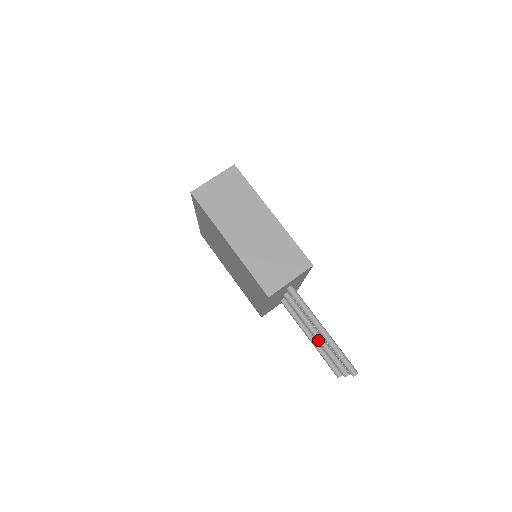
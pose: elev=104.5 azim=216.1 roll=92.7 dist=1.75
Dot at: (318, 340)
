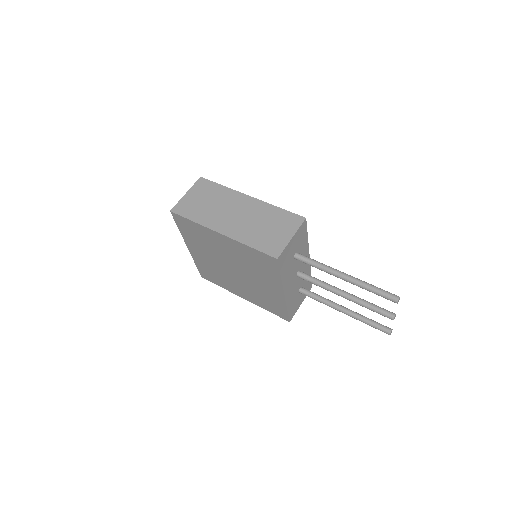
Dot at: (349, 298)
